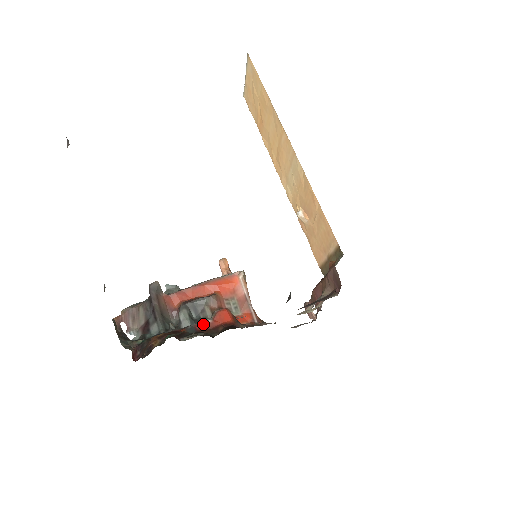
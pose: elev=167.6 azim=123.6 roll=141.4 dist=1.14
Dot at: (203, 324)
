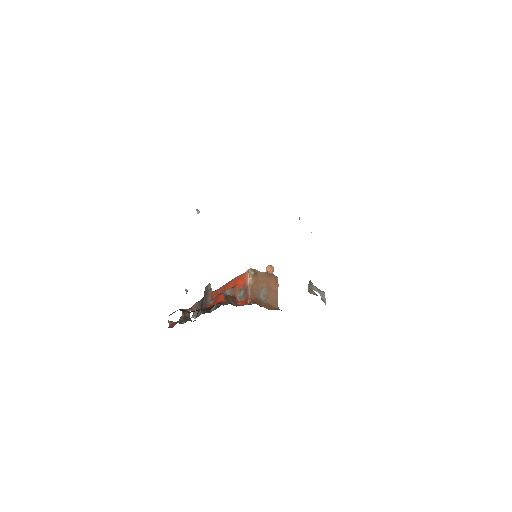
Dot at: (208, 305)
